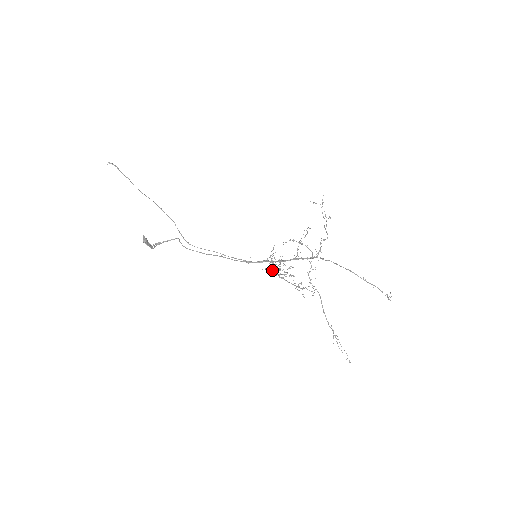
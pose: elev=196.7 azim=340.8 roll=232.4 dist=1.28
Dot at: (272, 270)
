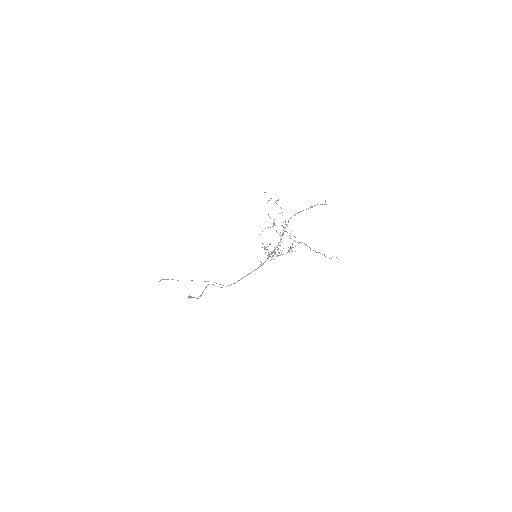
Dot at: (268, 255)
